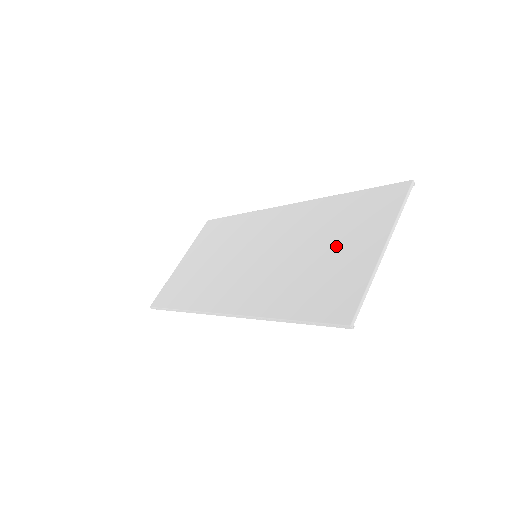
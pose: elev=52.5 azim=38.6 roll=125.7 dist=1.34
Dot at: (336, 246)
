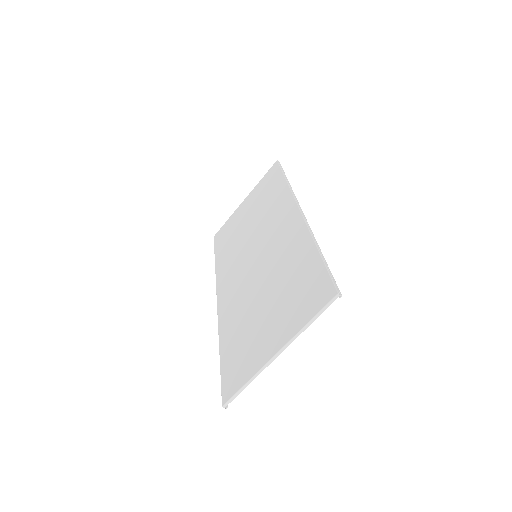
Dot at: (270, 312)
